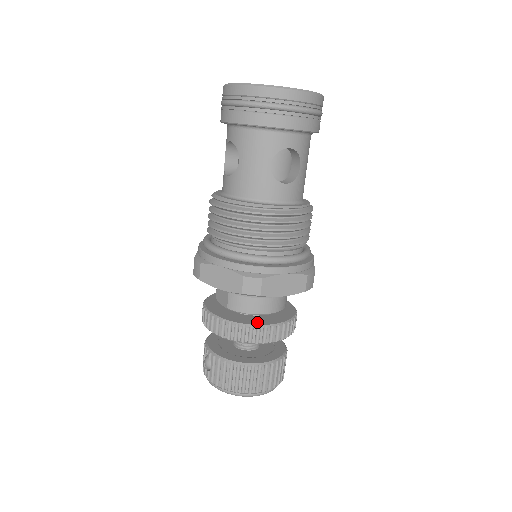
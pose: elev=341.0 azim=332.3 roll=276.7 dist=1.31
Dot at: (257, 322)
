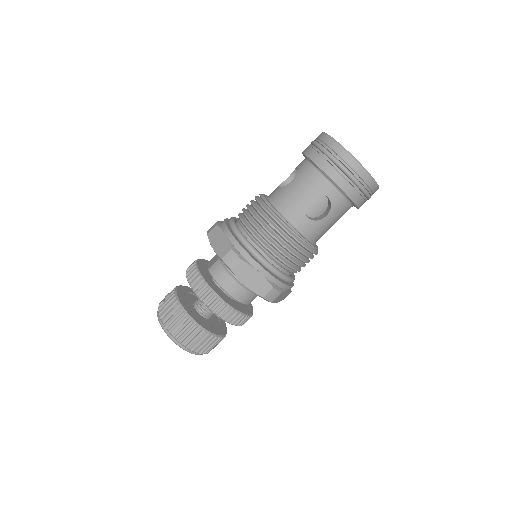
Dot at: (217, 292)
